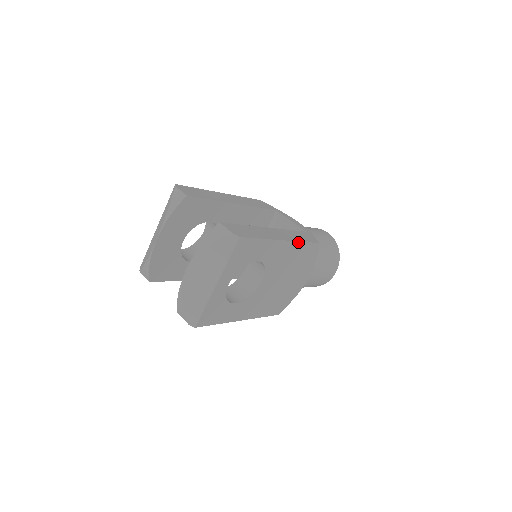
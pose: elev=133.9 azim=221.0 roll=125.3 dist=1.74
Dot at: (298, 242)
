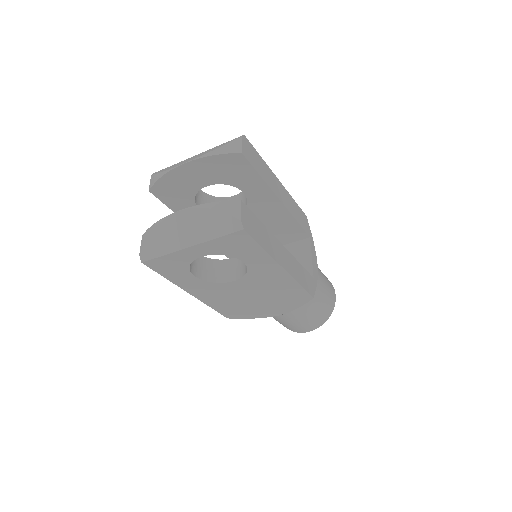
Dot at: (295, 280)
